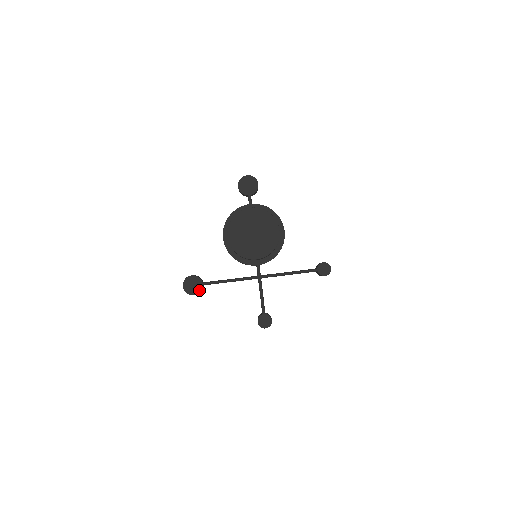
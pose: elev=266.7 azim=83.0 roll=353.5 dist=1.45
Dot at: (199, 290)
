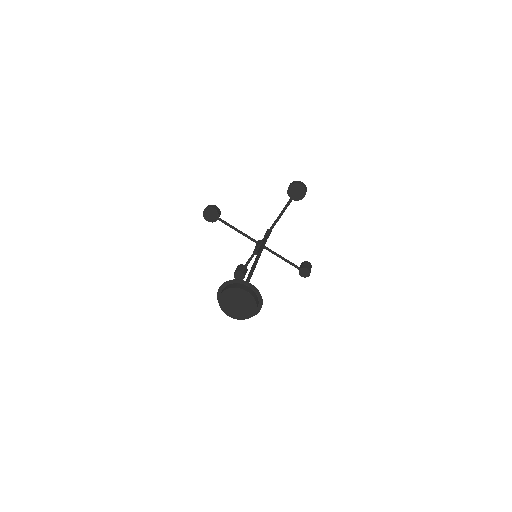
Dot at: (213, 221)
